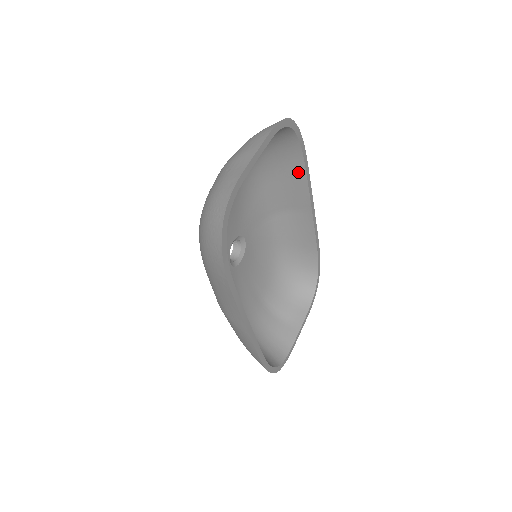
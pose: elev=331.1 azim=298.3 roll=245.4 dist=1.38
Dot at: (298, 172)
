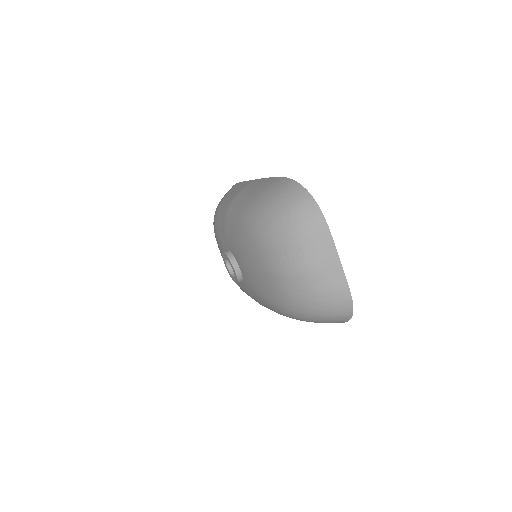
Dot at: occluded
